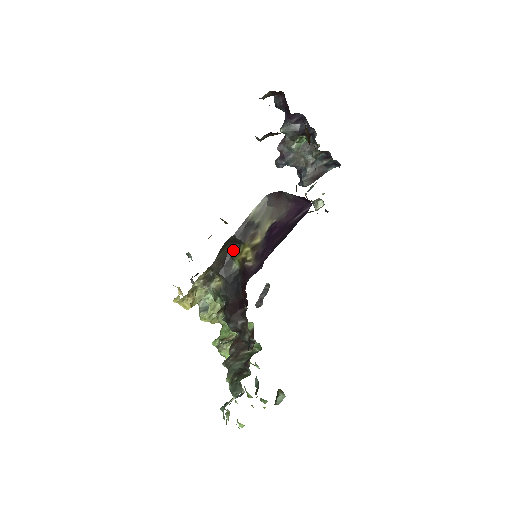
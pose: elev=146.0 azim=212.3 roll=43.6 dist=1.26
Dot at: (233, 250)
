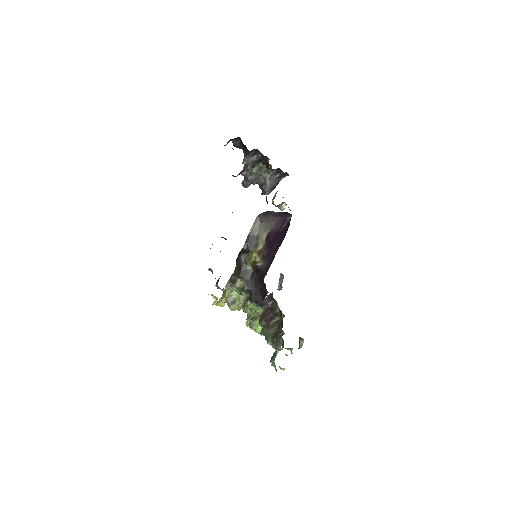
Dot at: (244, 258)
